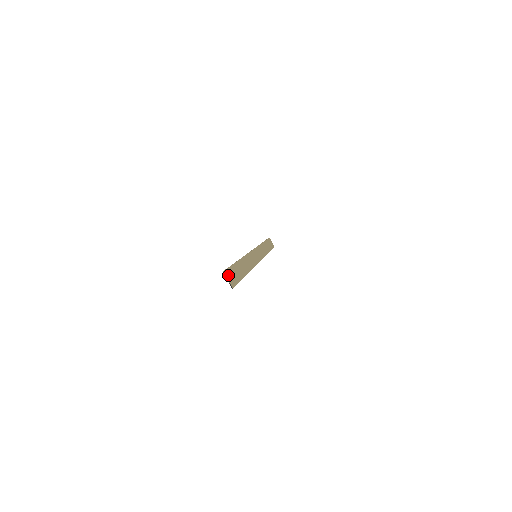
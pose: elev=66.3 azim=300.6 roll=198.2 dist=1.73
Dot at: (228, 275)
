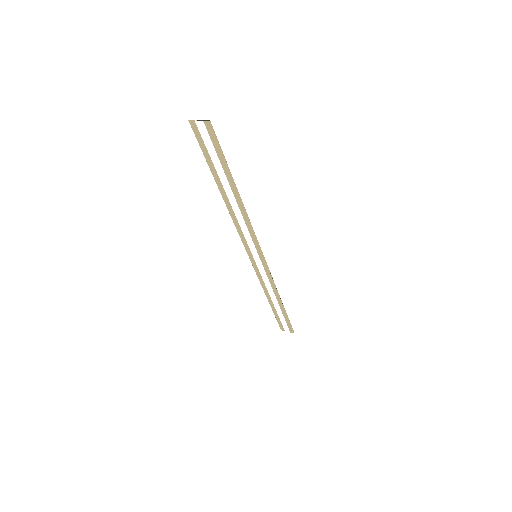
Dot at: (199, 130)
